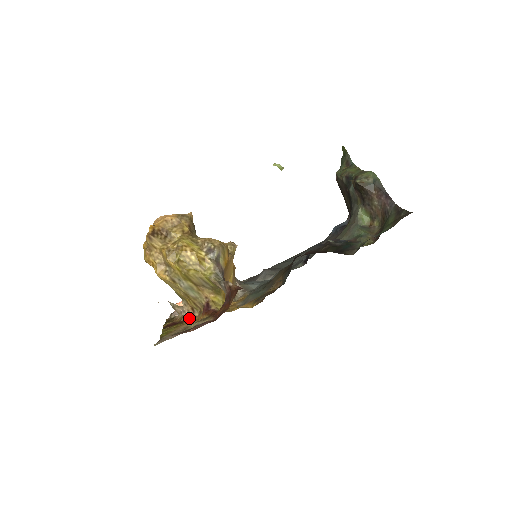
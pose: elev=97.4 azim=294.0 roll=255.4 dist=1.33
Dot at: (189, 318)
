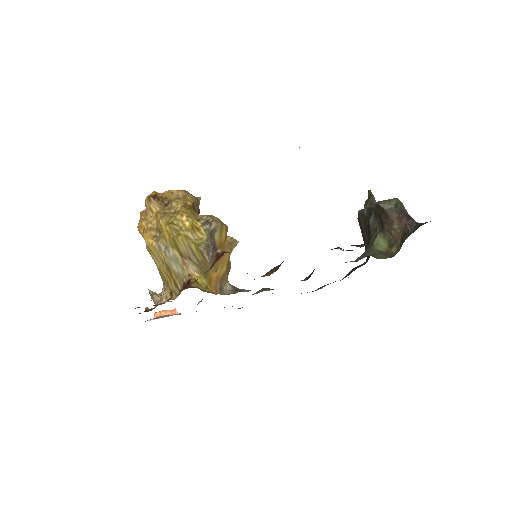
Dot at: occluded
